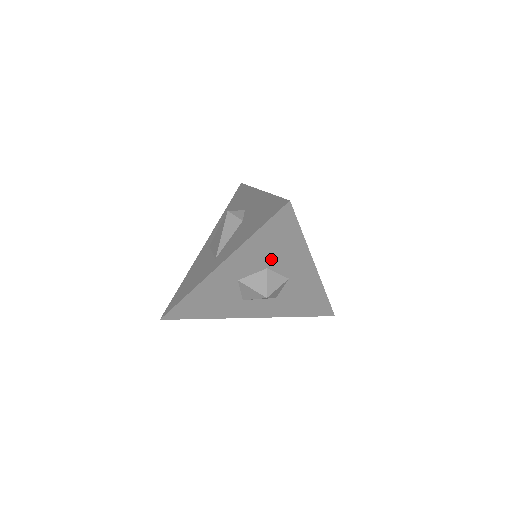
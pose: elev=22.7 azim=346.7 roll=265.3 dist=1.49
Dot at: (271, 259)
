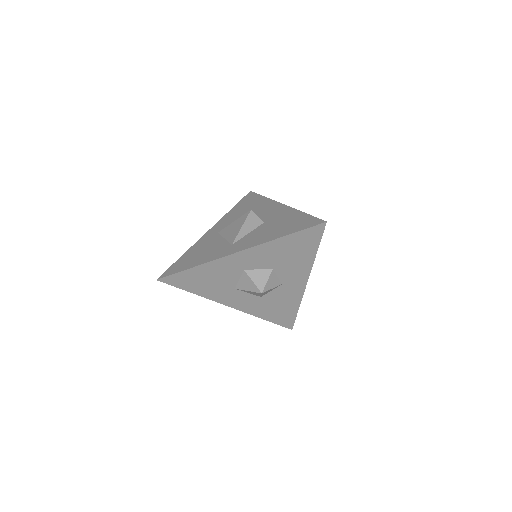
Dot at: (281, 262)
